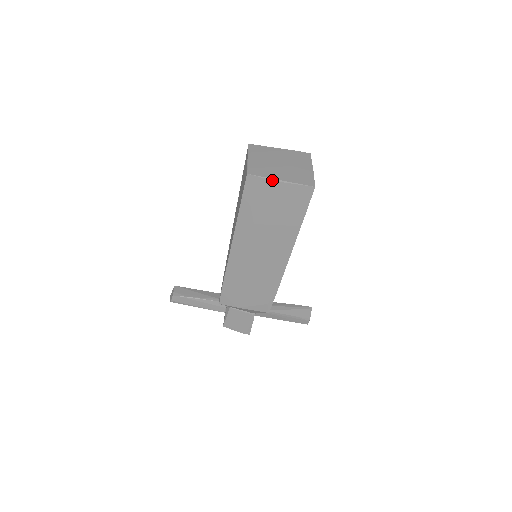
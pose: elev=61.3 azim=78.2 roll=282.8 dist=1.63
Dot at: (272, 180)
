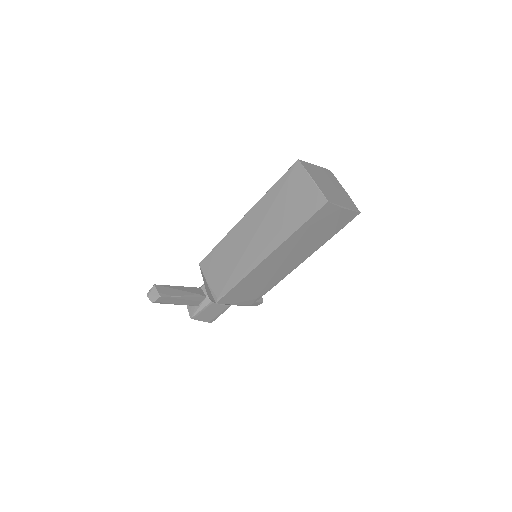
Dot at: (340, 207)
